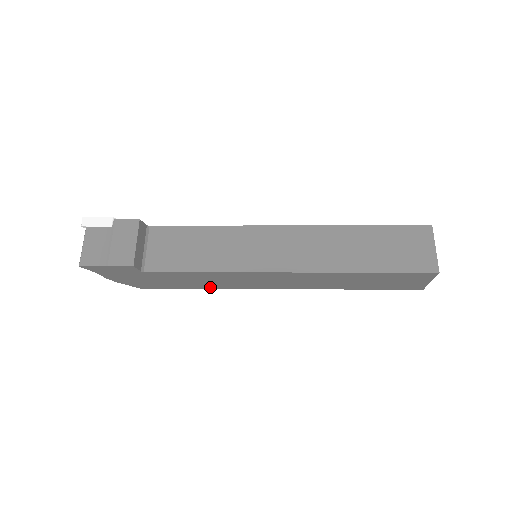
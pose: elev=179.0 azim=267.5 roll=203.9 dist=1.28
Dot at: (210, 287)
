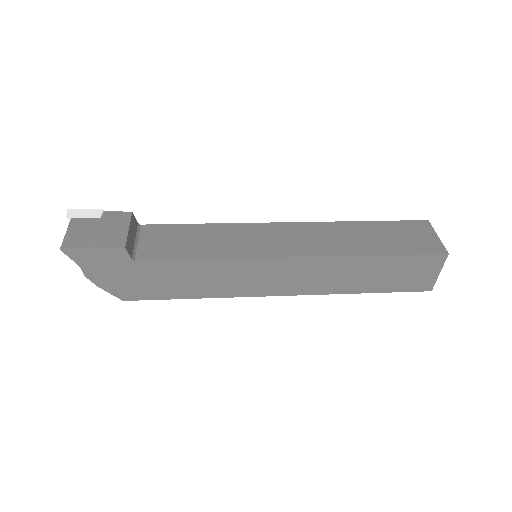
Dot at: (205, 294)
